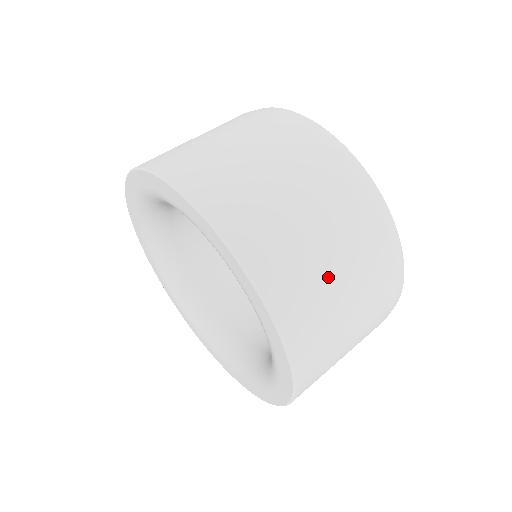
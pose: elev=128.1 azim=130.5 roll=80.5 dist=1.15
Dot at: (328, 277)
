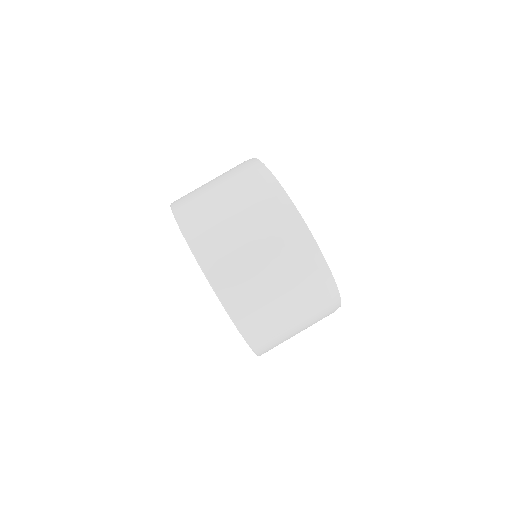
Dot at: (290, 332)
